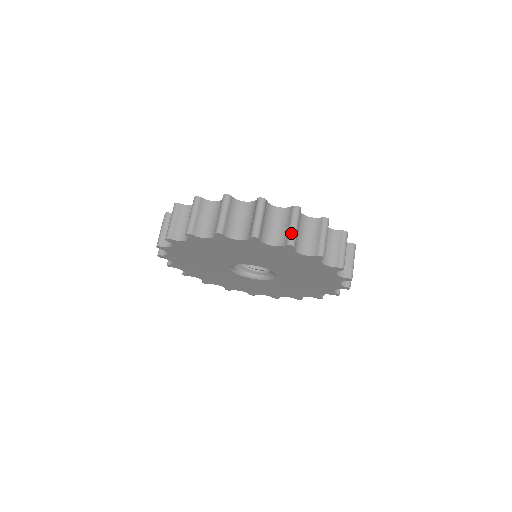
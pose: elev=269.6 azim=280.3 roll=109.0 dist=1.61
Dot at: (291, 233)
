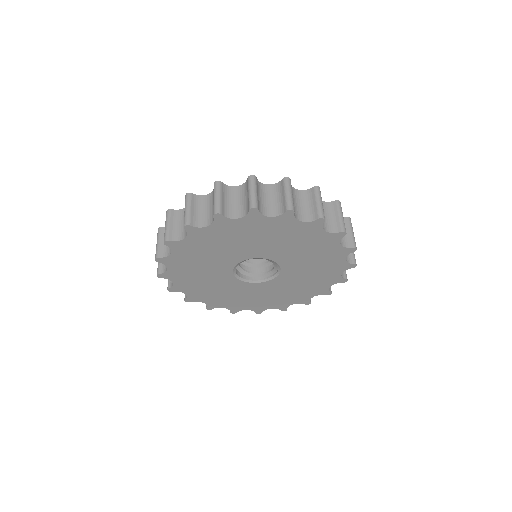
Dot at: (287, 200)
